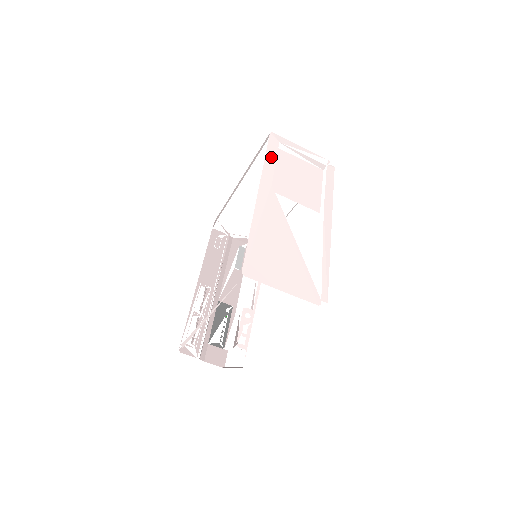
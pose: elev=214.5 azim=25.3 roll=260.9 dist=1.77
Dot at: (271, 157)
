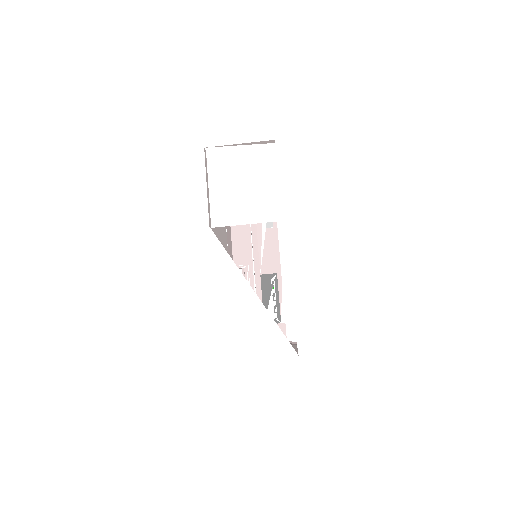
Dot at: (199, 181)
